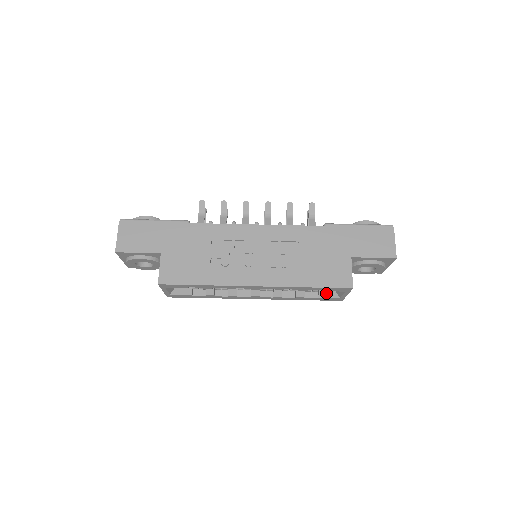
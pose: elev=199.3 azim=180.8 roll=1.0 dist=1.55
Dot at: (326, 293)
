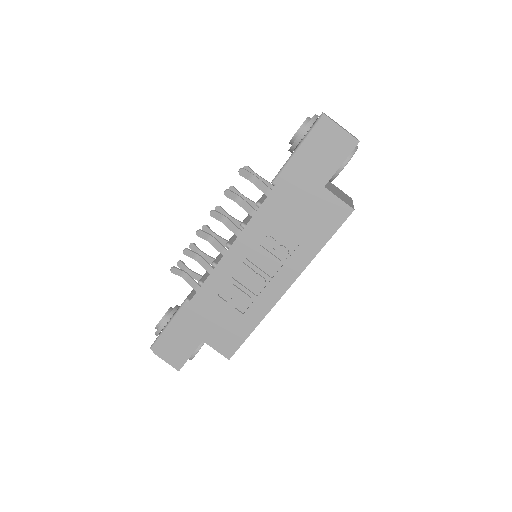
Dot at: occluded
